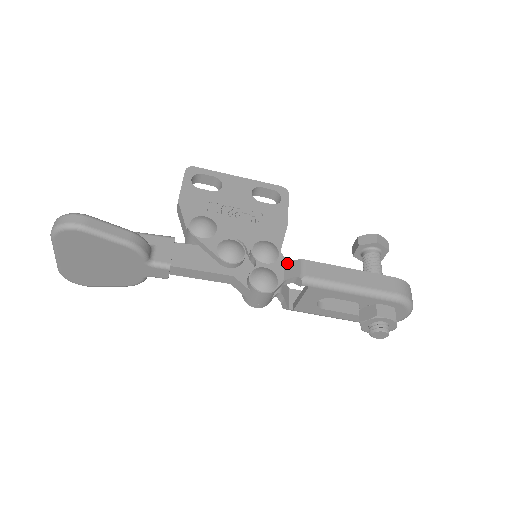
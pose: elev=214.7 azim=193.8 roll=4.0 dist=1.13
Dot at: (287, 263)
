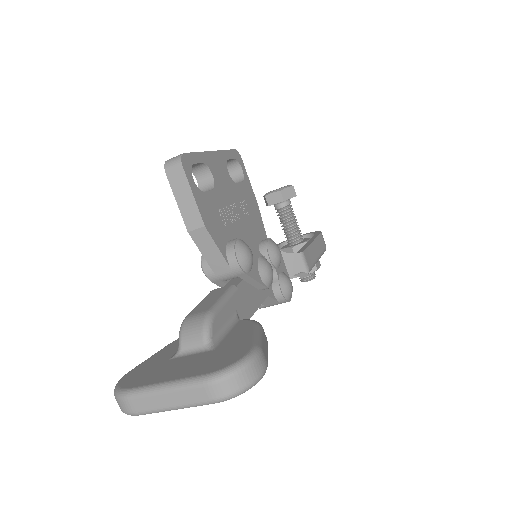
Dot at: (287, 258)
